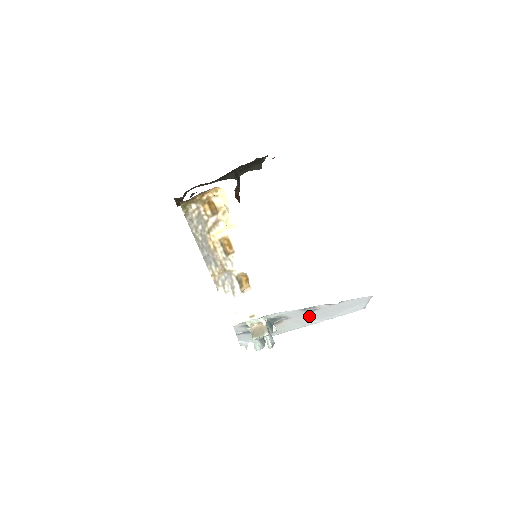
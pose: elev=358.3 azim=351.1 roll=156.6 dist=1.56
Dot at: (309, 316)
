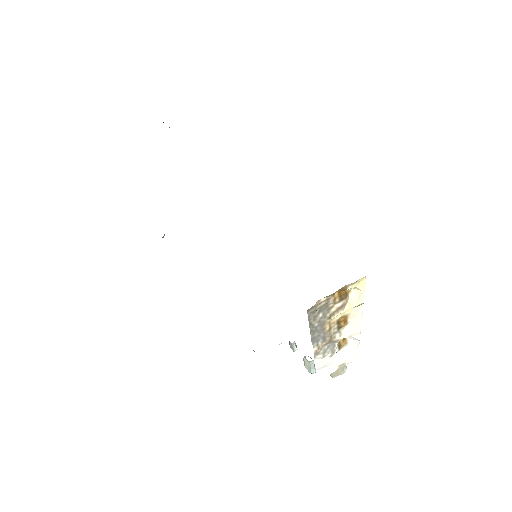
Dot at: occluded
